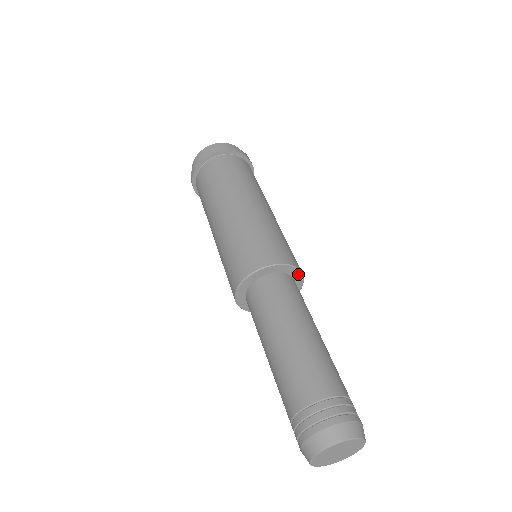
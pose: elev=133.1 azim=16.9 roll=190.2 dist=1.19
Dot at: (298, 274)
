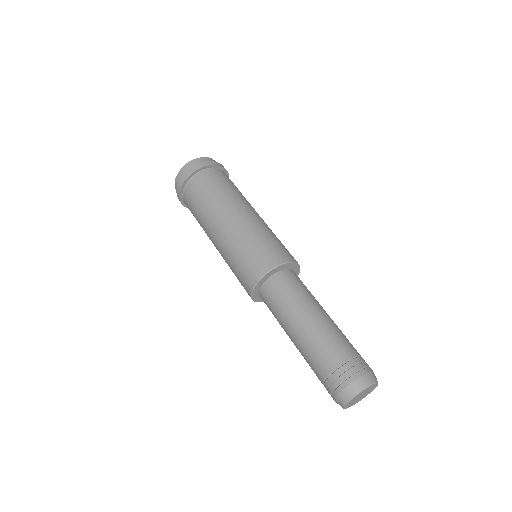
Dot at: (287, 265)
